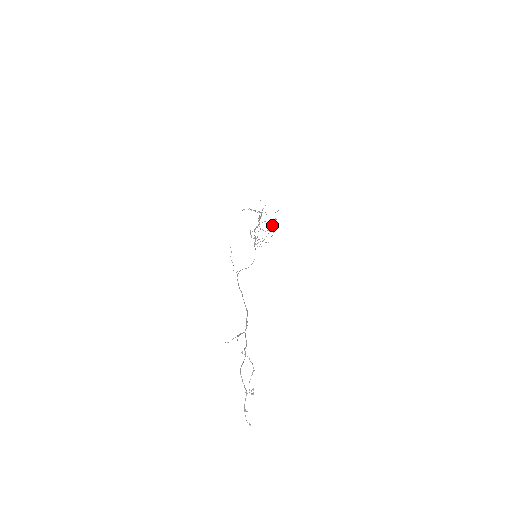
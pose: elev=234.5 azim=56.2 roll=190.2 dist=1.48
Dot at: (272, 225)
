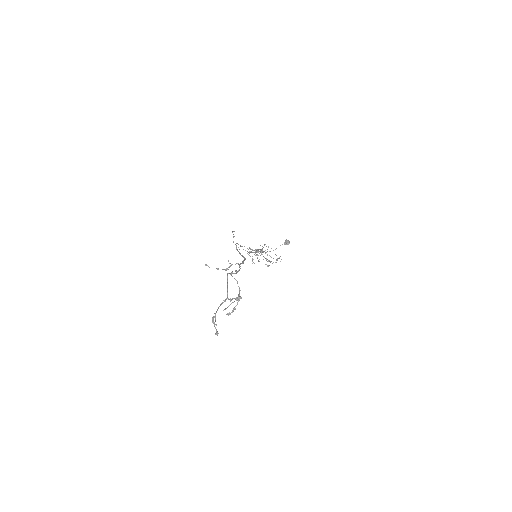
Dot at: (285, 240)
